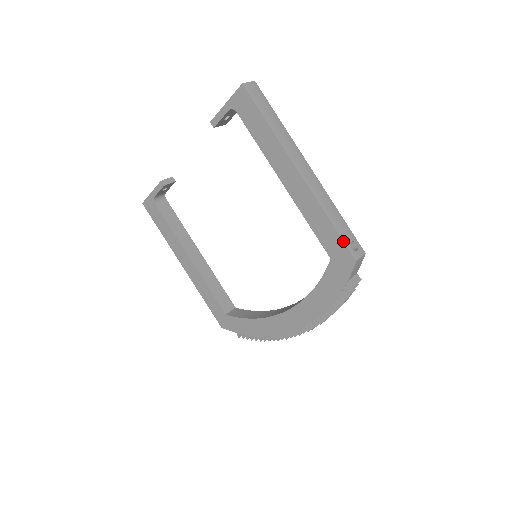
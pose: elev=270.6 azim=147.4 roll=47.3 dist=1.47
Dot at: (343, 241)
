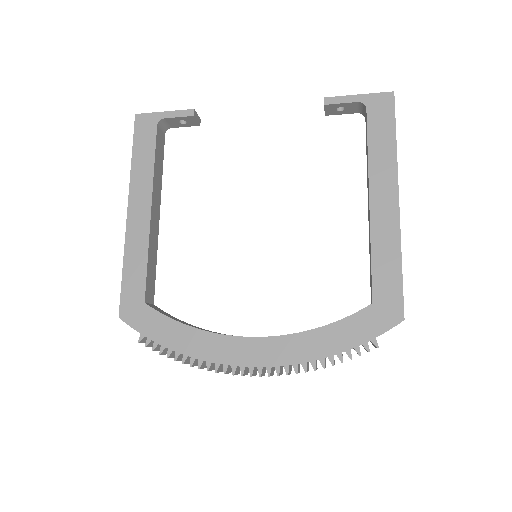
Dot at: occluded
